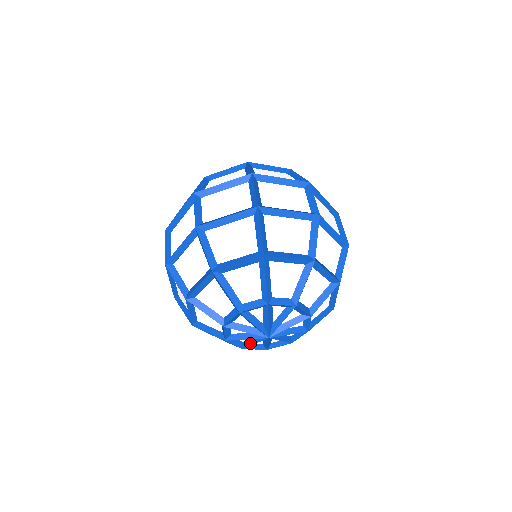
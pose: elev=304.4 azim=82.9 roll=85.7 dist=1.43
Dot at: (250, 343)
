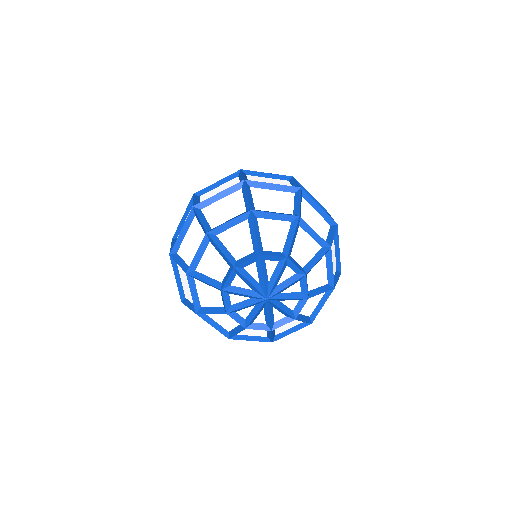
Dot at: (251, 316)
